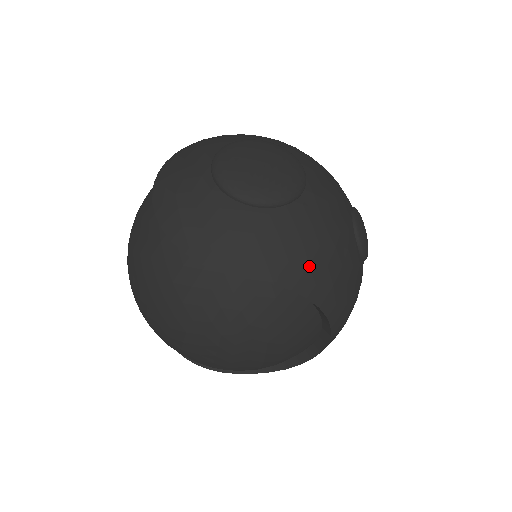
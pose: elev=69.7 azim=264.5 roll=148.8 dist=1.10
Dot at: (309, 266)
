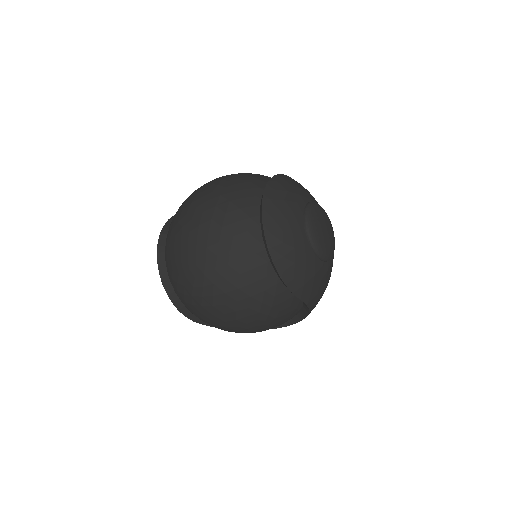
Dot at: (320, 297)
